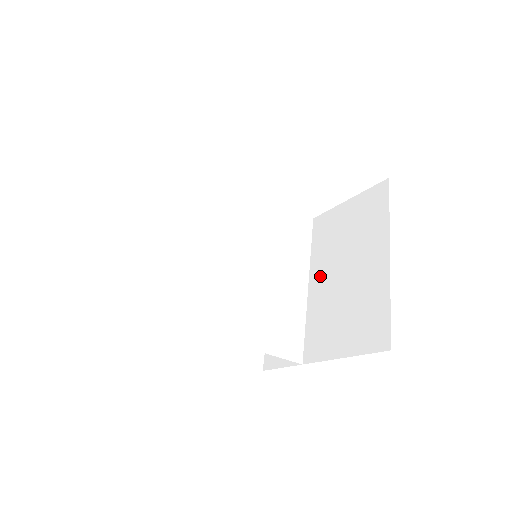
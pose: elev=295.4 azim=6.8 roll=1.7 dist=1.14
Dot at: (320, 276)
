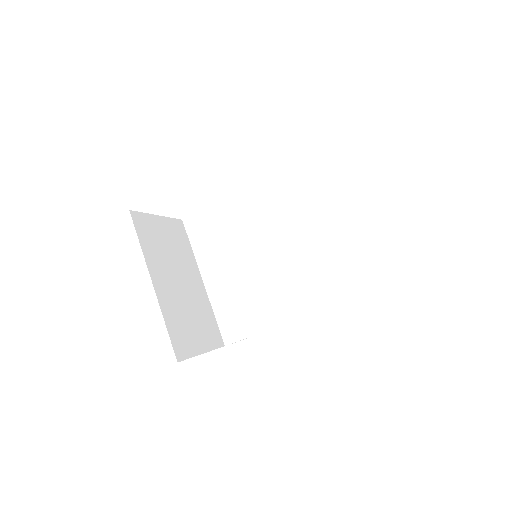
Dot at: occluded
